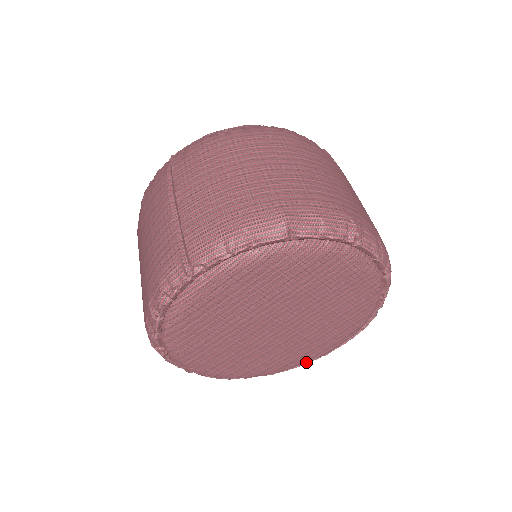
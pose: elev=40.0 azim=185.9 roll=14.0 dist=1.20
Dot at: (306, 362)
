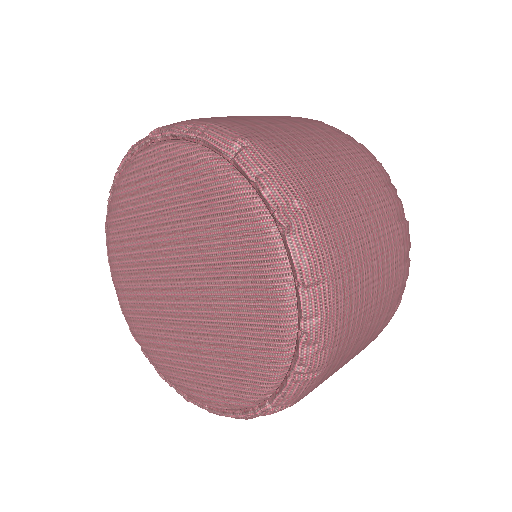
Dot at: (188, 393)
